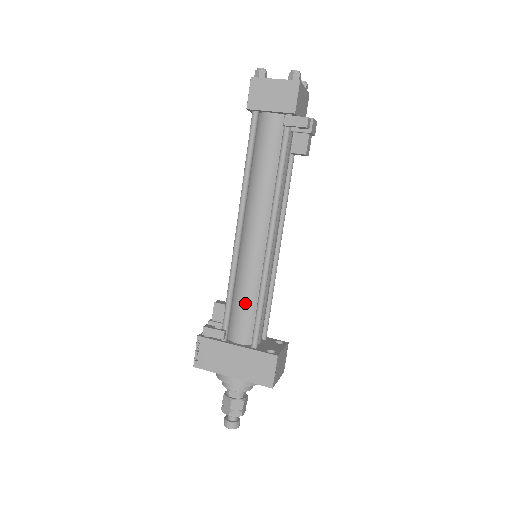
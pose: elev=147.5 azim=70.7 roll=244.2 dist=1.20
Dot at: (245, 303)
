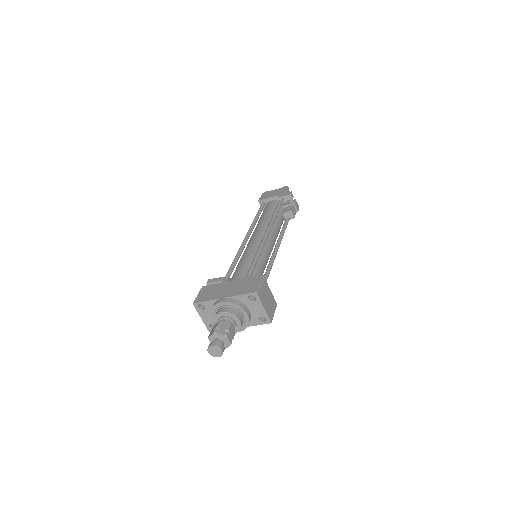
Dot at: (243, 264)
